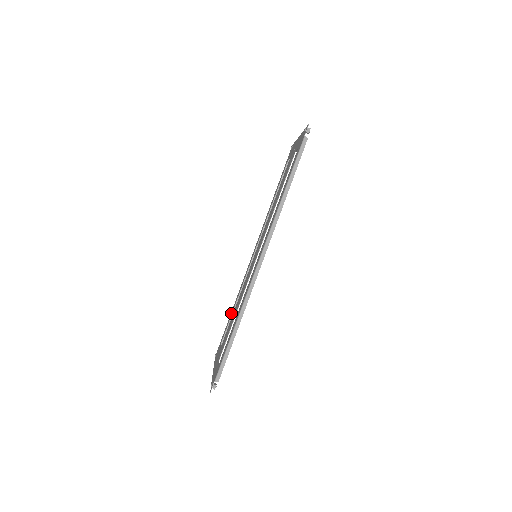
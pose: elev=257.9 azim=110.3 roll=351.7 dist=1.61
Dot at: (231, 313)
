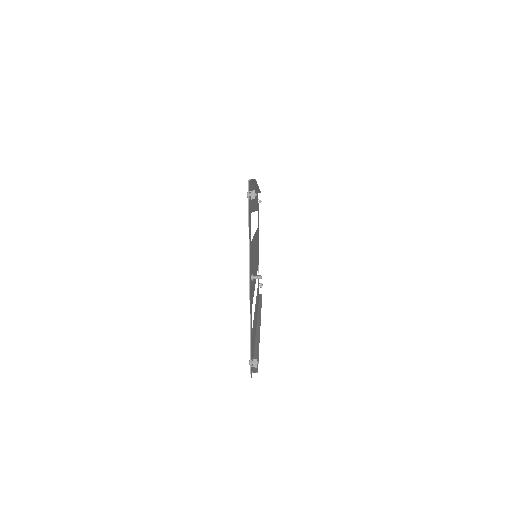
Dot at: occluded
